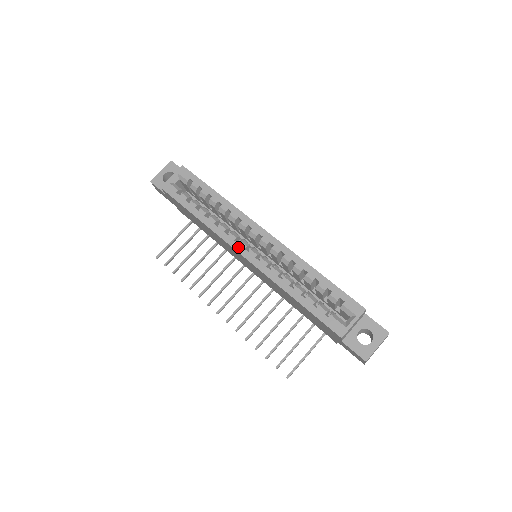
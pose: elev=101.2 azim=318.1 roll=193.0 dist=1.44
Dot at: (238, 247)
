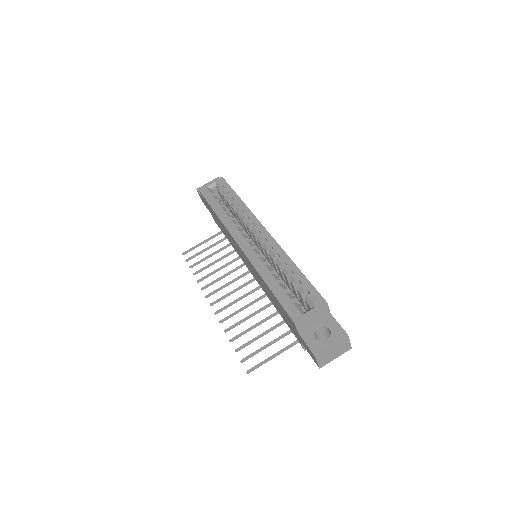
Dot at: (237, 237)
